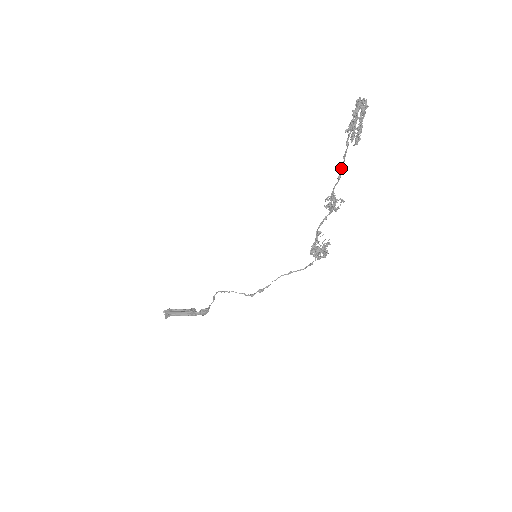
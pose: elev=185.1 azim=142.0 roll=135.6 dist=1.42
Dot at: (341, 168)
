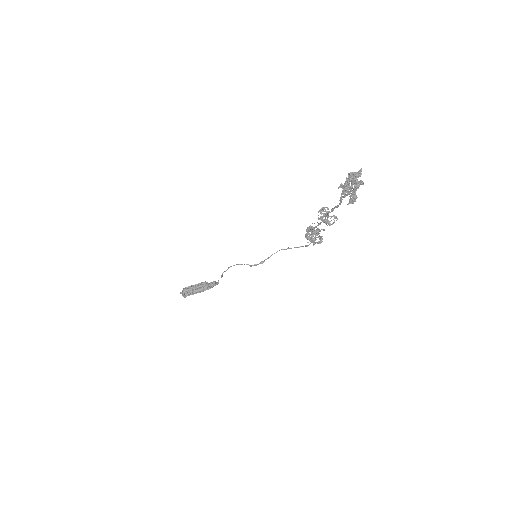
Dot at: (334, 208)
